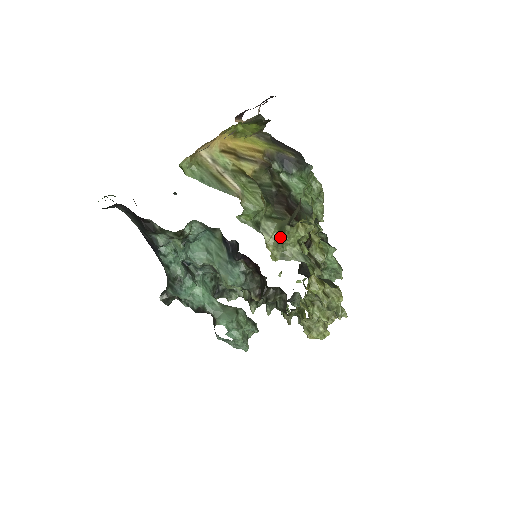
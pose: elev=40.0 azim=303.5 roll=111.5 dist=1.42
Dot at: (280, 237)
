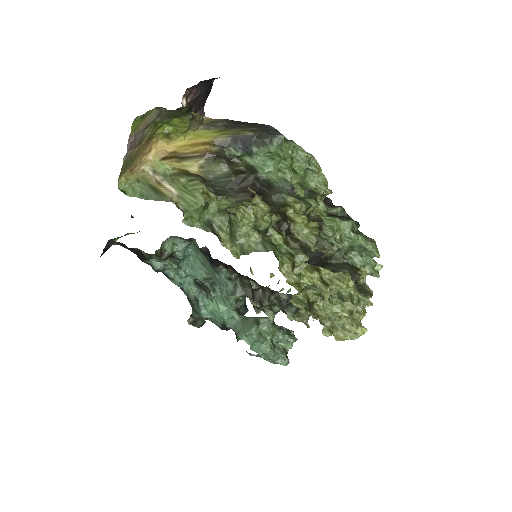
Dot at: (231, 230)
